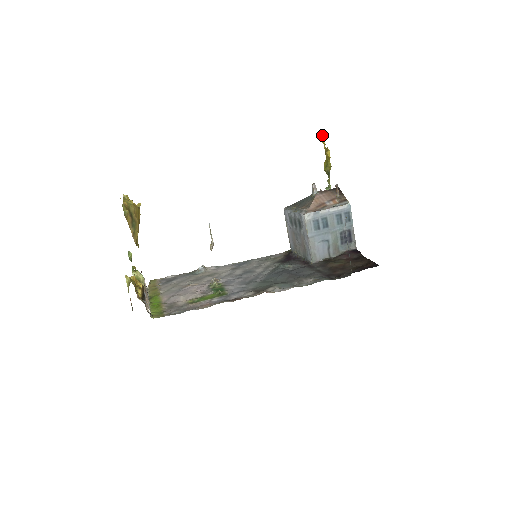
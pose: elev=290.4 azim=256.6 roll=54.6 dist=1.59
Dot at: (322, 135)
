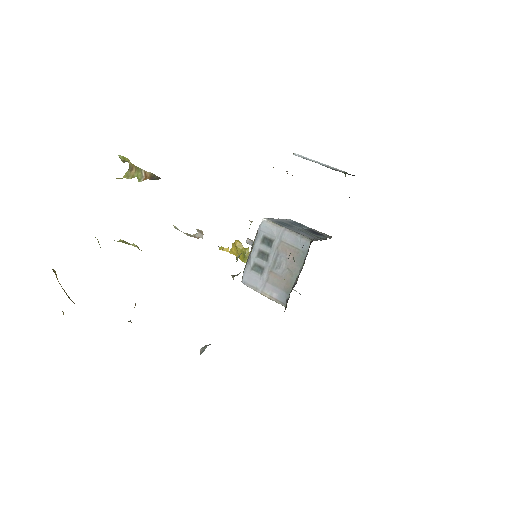
Dot at: occluded
